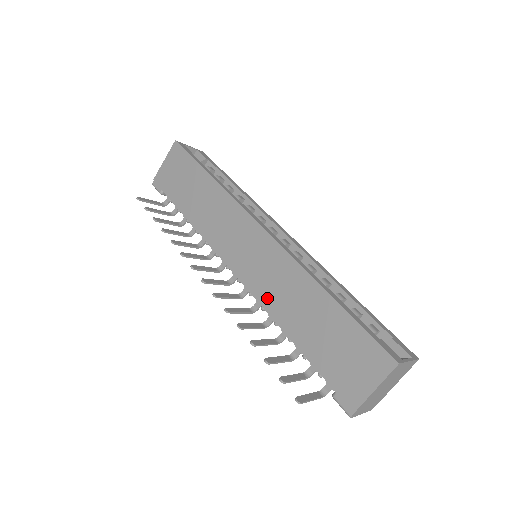
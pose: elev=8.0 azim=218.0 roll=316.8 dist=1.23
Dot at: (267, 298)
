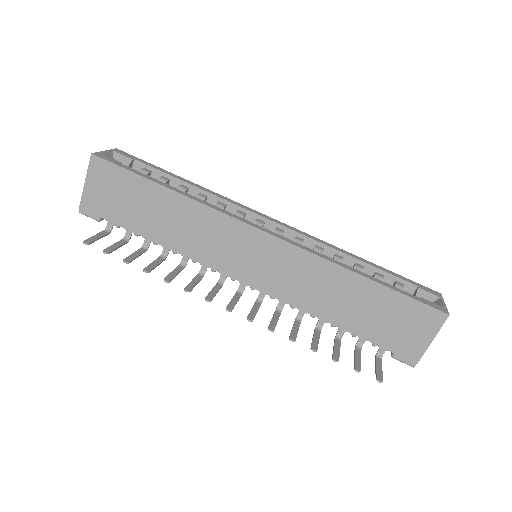
Dot at: (296, 297)
